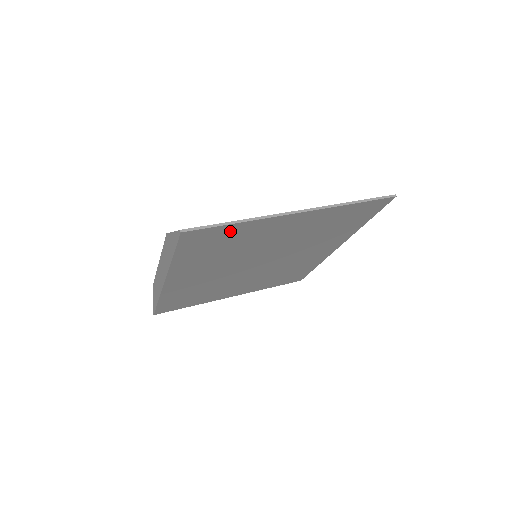
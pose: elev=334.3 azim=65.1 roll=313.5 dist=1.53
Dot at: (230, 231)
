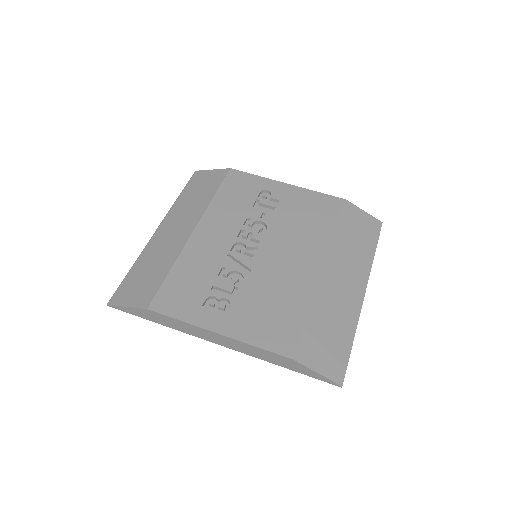
Dot at: occluded
